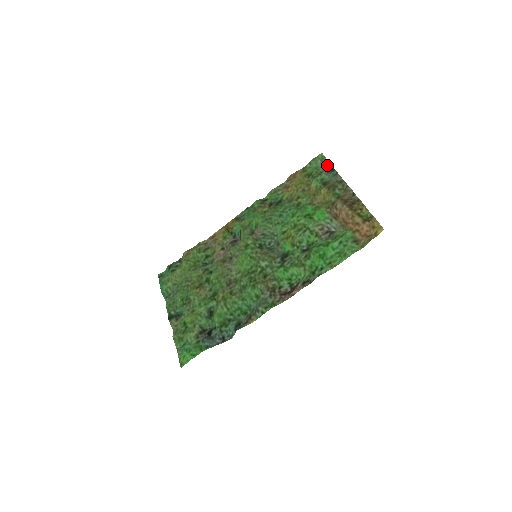
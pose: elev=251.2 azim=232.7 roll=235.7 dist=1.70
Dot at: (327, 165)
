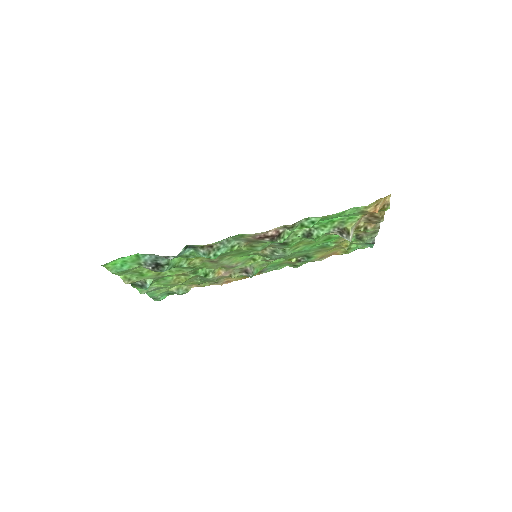
Dot at: (369, 244)
